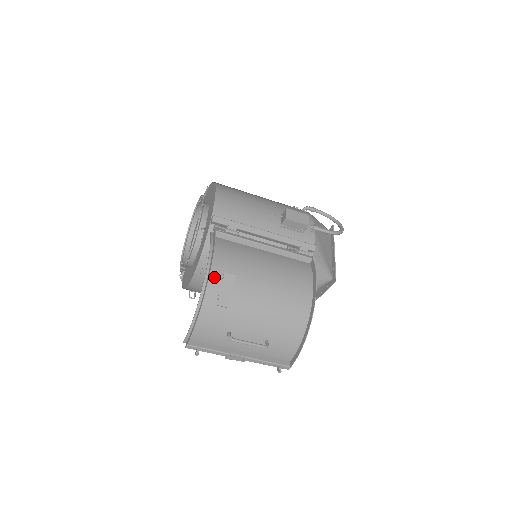
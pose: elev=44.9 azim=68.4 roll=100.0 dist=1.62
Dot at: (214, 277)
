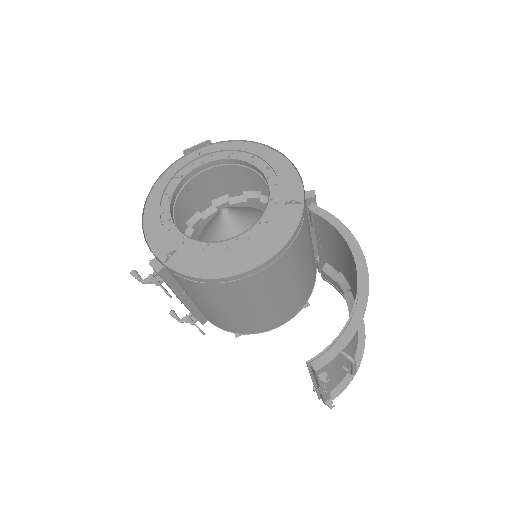
Dot at: occluded
